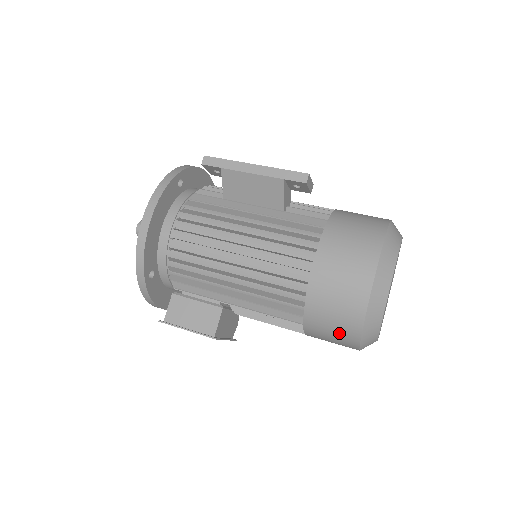
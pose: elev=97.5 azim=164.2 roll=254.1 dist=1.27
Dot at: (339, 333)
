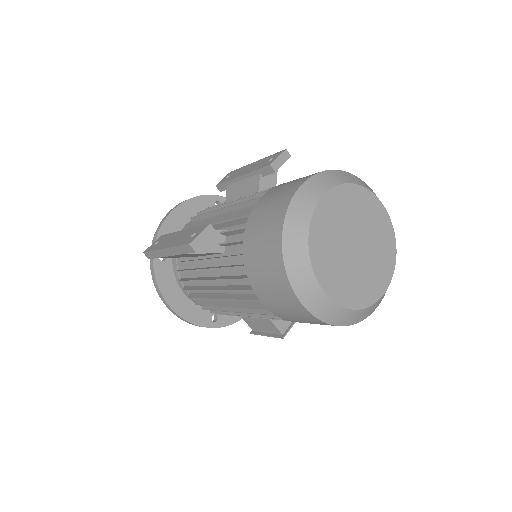
Dot at: occluded
